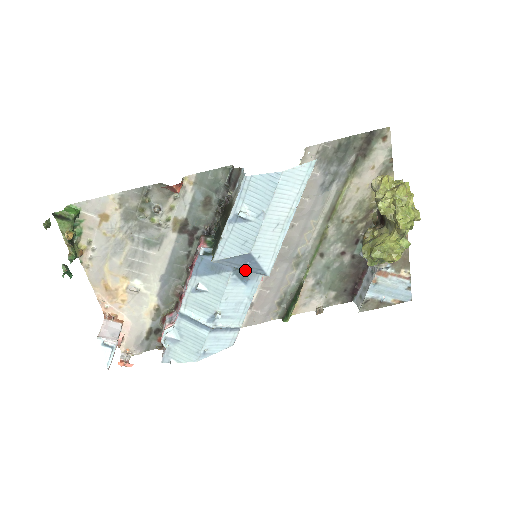
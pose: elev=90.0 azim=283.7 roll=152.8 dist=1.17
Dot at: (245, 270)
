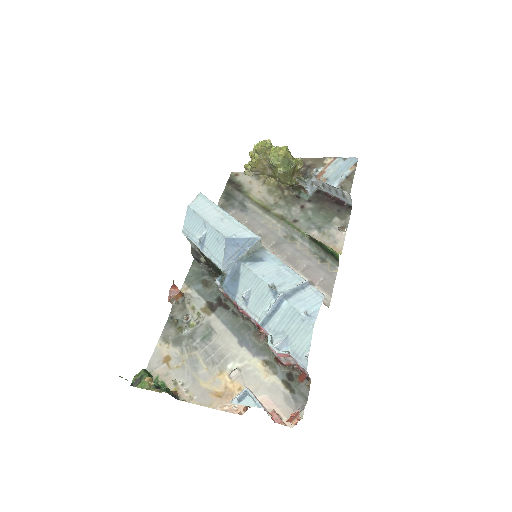
Dot at: (244, 252)
